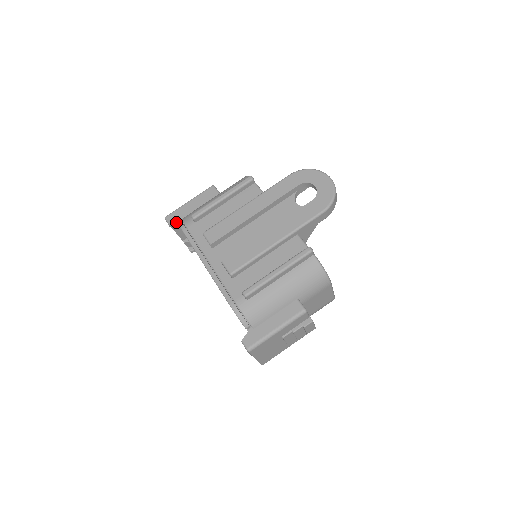
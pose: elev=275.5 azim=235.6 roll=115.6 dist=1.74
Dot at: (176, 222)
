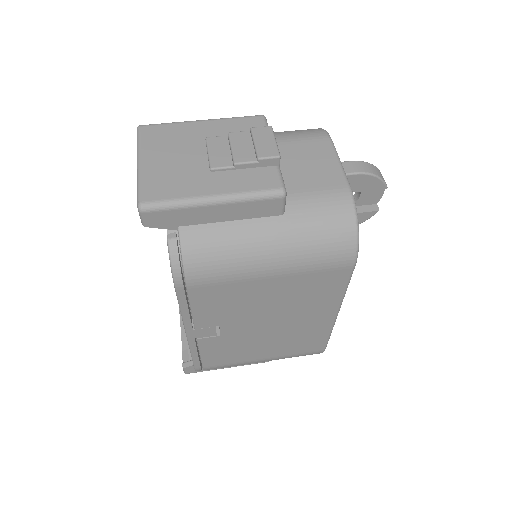
Dot at: occluded
